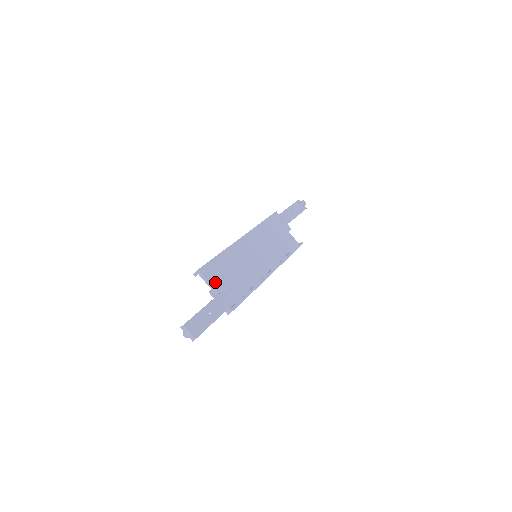
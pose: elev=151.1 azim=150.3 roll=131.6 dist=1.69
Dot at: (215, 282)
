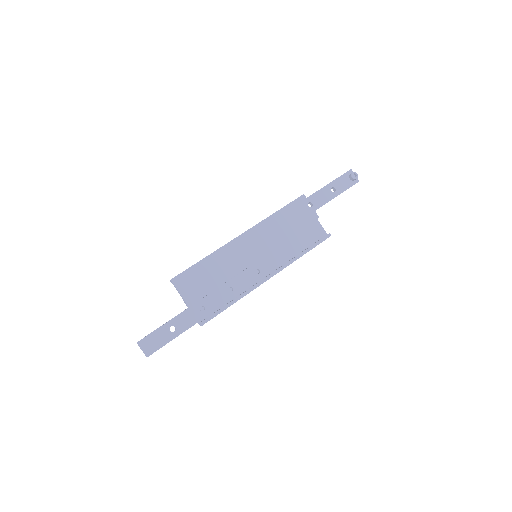
Dot at: (188, 293)
